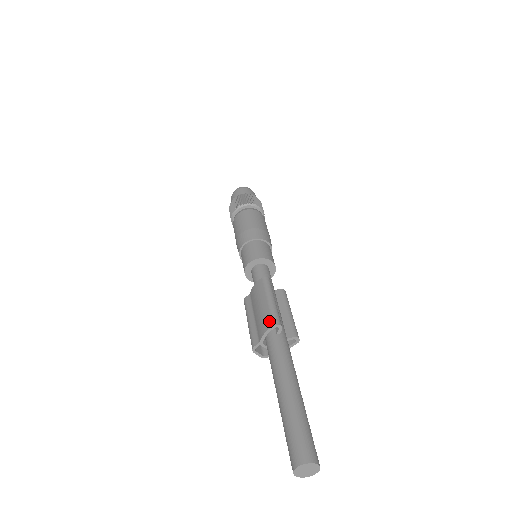
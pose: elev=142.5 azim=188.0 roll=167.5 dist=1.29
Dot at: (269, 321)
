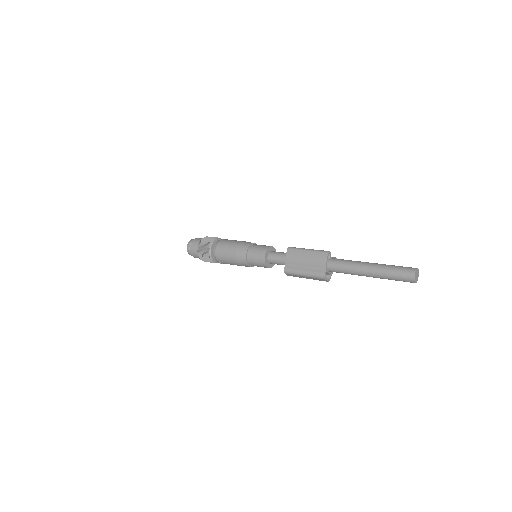
Dot at: (323, 254)
